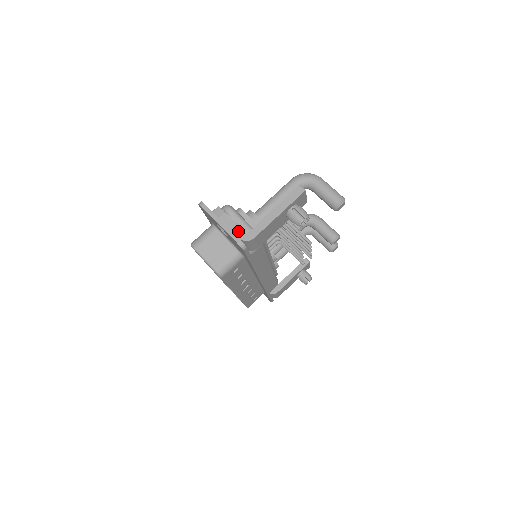
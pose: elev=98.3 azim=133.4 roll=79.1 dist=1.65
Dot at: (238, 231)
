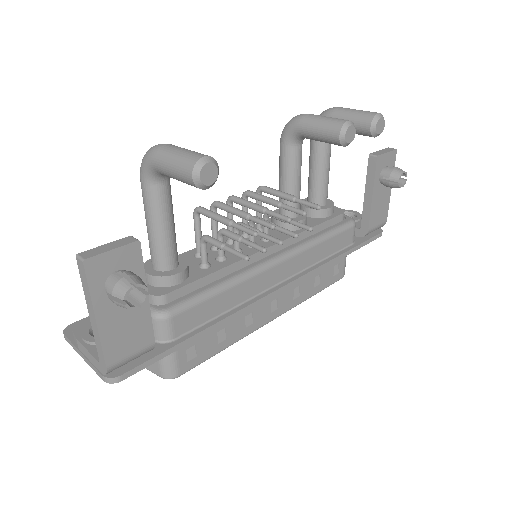
Dot at: (94, 362)
